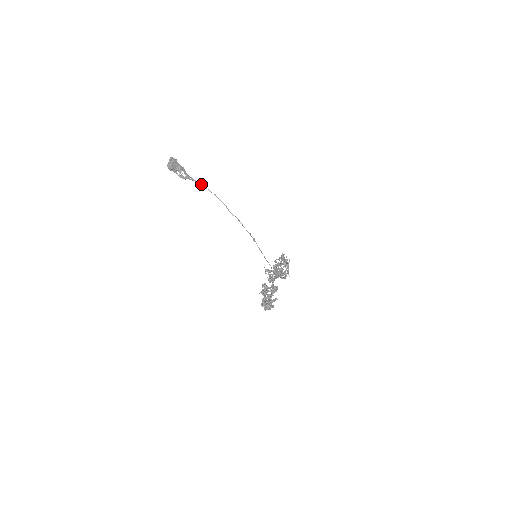
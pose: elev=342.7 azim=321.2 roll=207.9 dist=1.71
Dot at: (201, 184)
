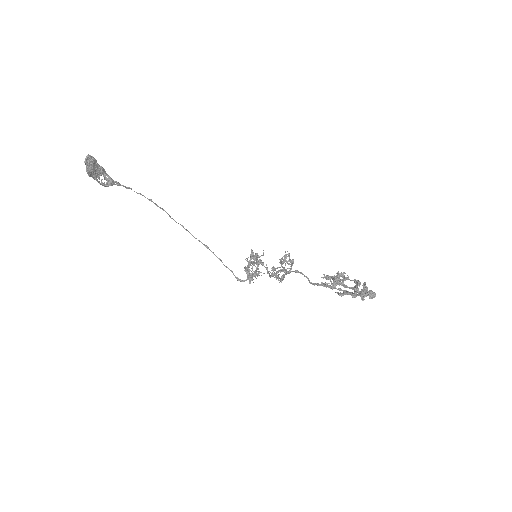
Dot at: (131, 189)
